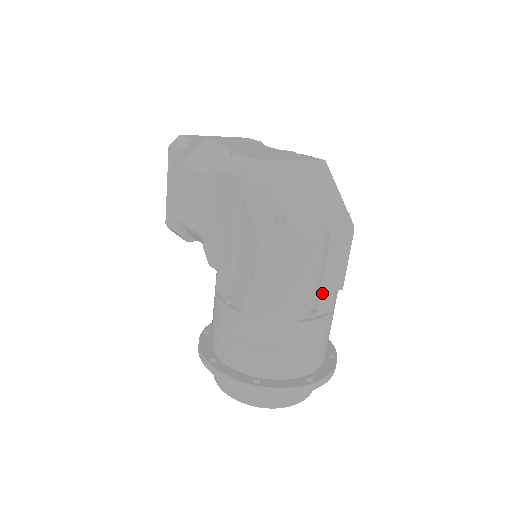
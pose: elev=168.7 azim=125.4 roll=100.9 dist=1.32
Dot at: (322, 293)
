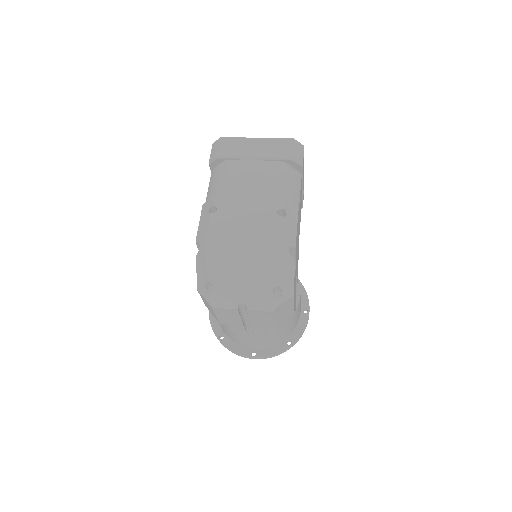
Dot at: (254, 326)
